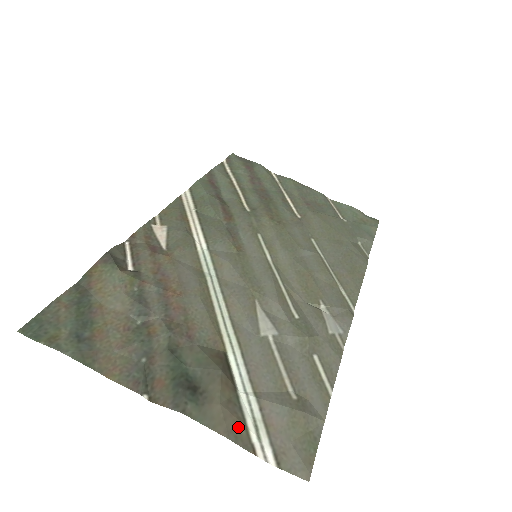
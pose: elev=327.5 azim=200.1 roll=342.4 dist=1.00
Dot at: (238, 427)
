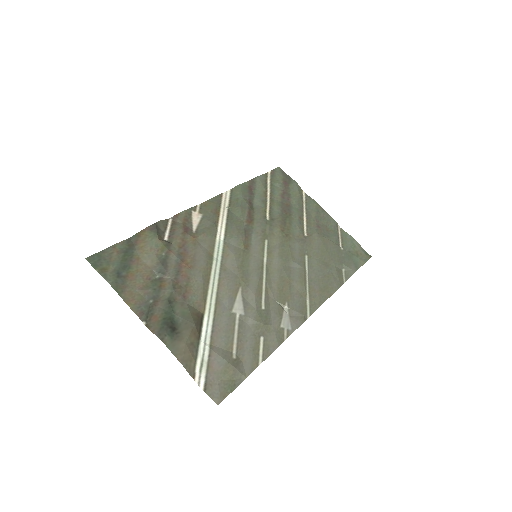
Dot at: (190, 360)
